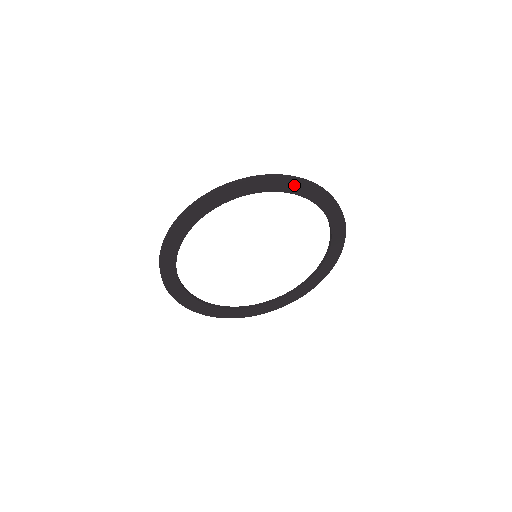
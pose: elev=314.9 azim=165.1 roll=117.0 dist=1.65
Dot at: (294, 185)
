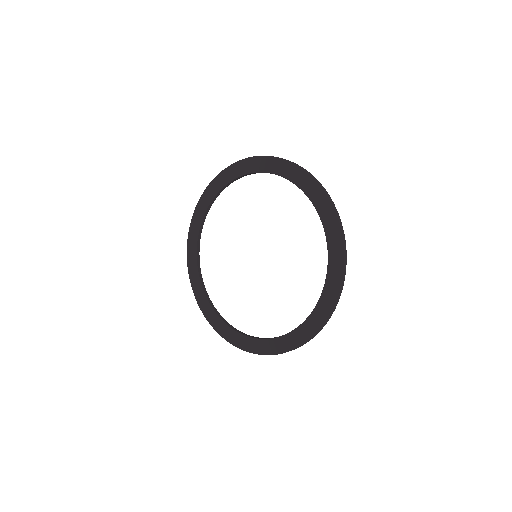
Dot at: (290, 170)
